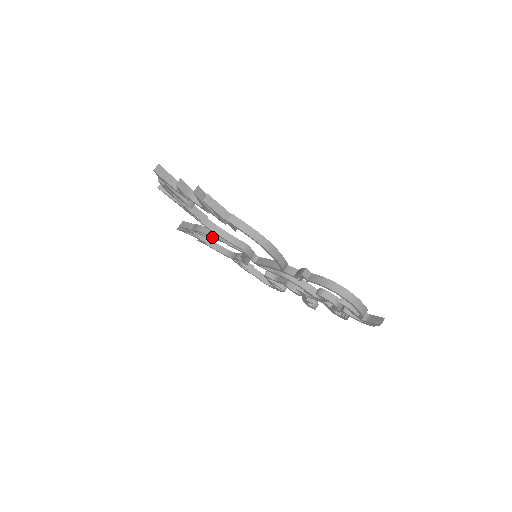
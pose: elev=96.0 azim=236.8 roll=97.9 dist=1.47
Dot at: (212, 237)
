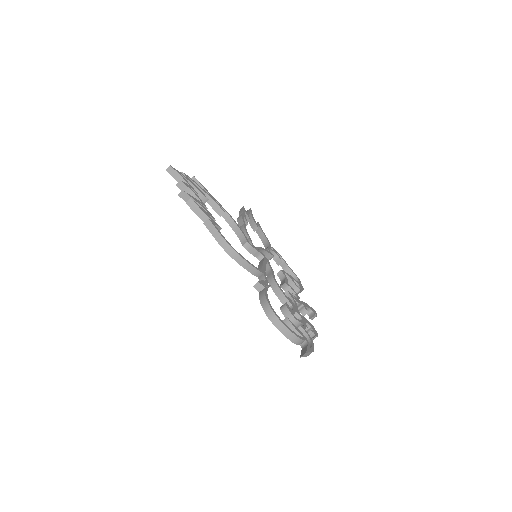
Dot at: occluded
